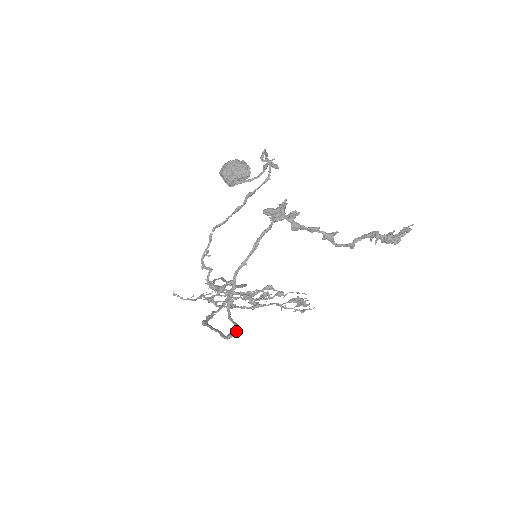
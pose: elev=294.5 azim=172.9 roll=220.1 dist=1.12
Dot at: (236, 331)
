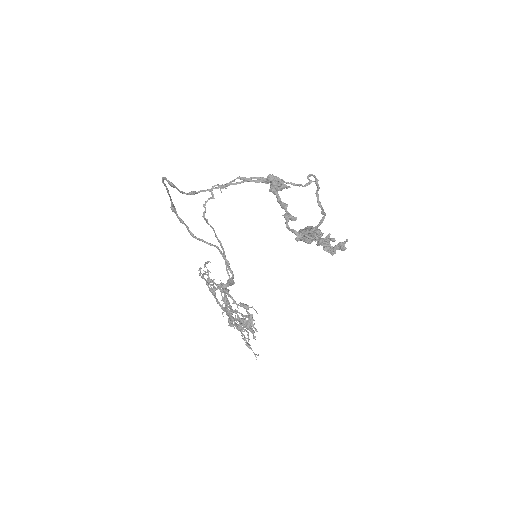
Dot at: (171, 182)
